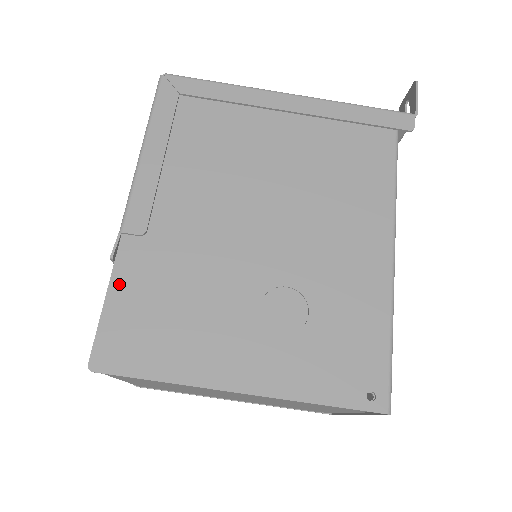
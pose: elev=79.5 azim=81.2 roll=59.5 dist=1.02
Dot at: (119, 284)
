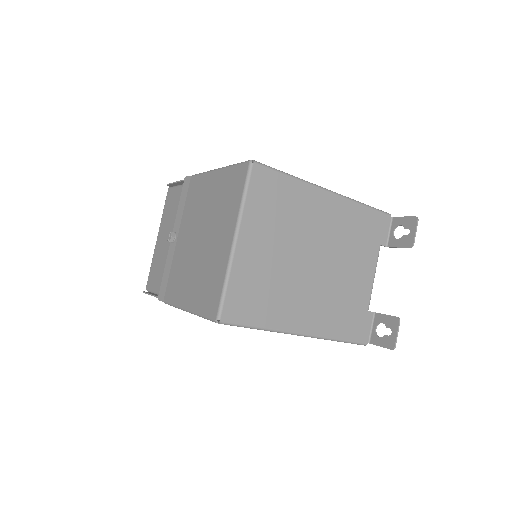
Dot at: occluded
